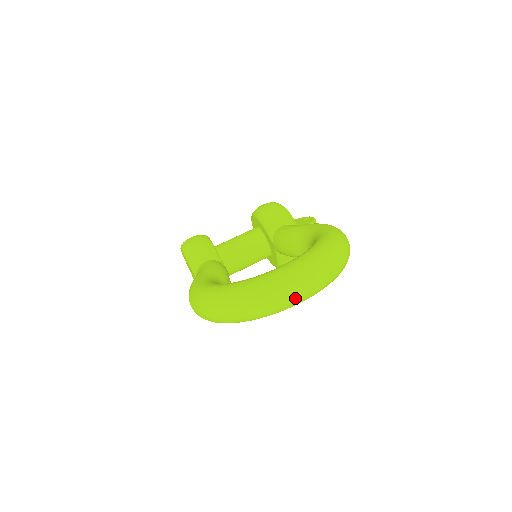
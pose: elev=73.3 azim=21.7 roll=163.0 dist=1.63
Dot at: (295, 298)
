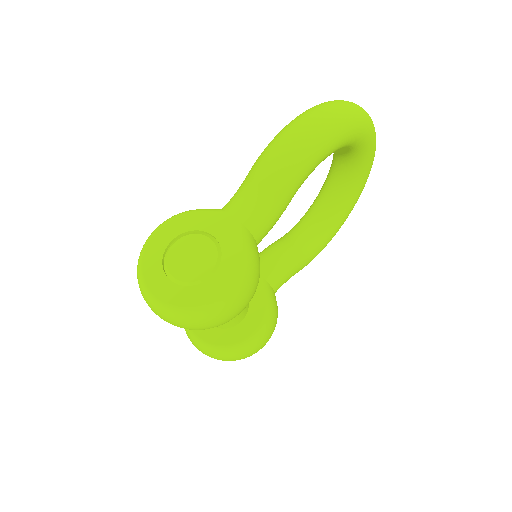
Dot at: occluded
